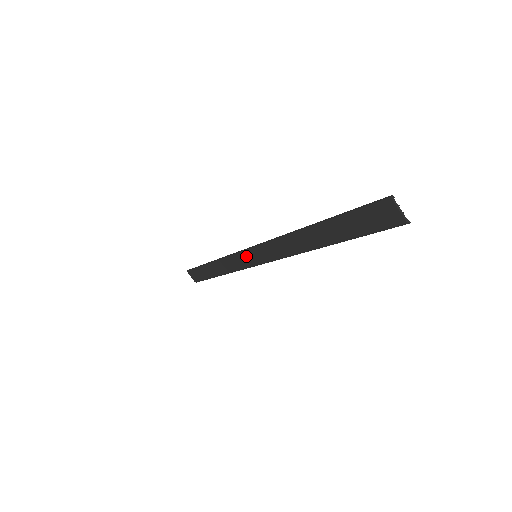
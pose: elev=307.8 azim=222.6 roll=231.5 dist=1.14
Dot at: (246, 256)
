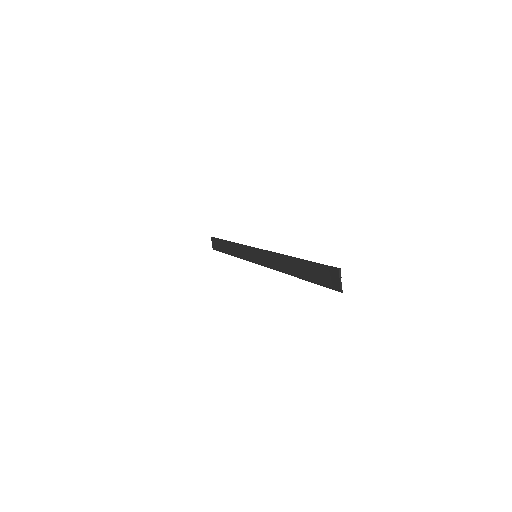
Dot at: (250, 252)
